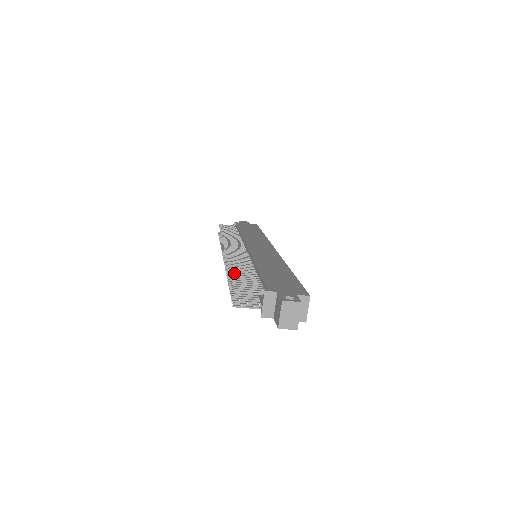
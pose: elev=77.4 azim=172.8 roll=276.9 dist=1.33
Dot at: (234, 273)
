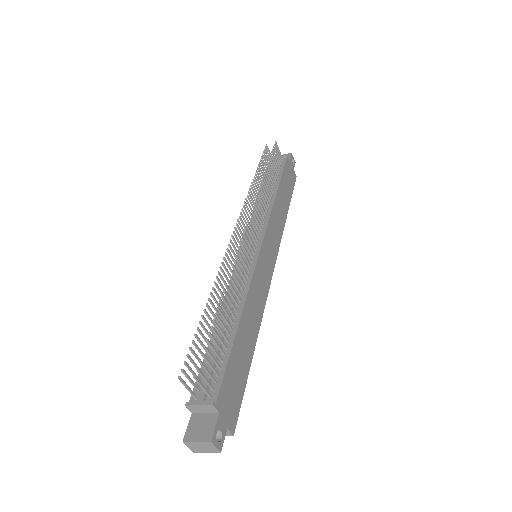
Dot at: (218, 317)
